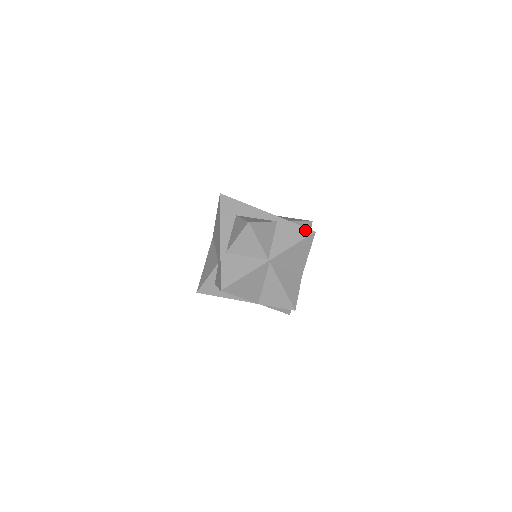
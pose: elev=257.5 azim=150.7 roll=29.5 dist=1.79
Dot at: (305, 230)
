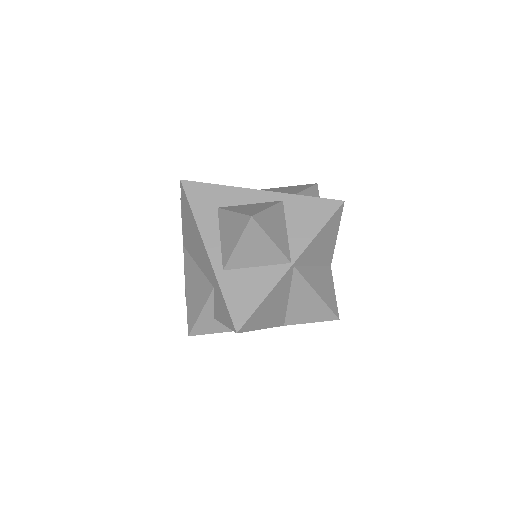
Dot at: (328, 203)
